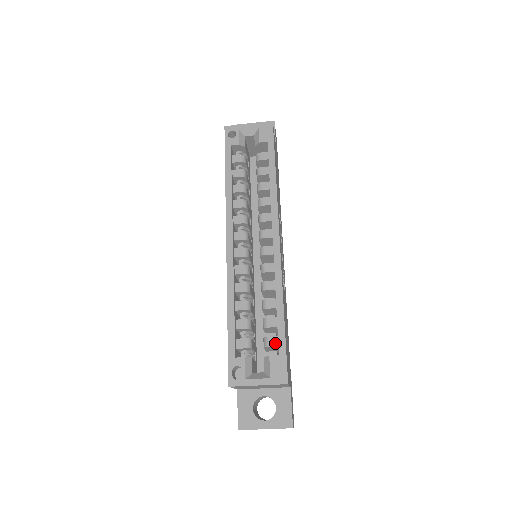
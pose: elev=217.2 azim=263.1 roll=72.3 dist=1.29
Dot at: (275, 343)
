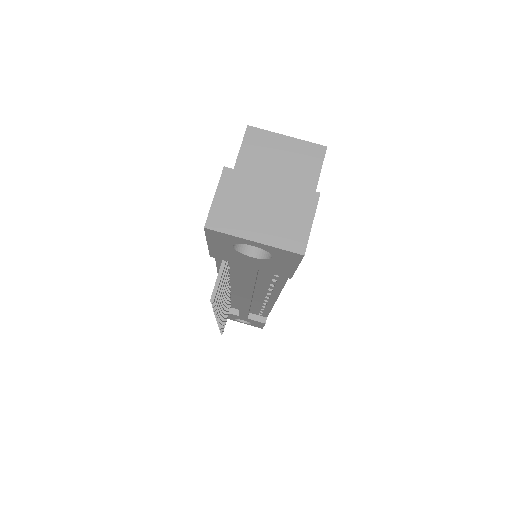
Dot at: occluded
